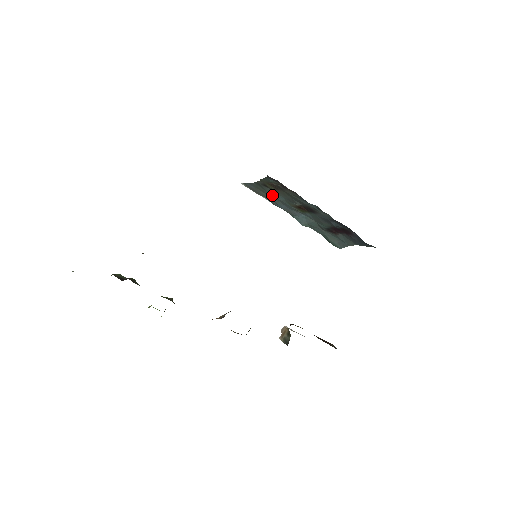
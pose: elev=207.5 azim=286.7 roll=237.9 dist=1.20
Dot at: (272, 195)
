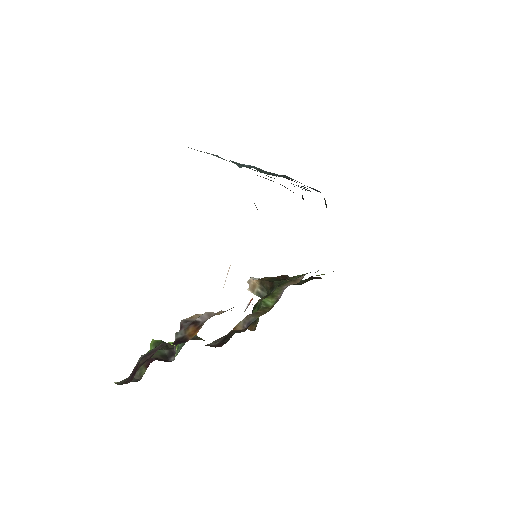
Dot at: occluded
